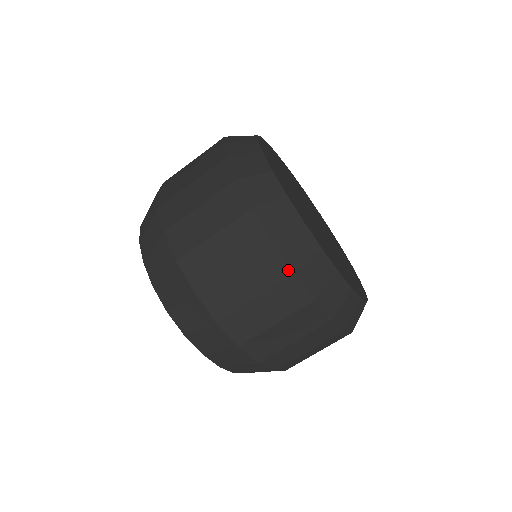
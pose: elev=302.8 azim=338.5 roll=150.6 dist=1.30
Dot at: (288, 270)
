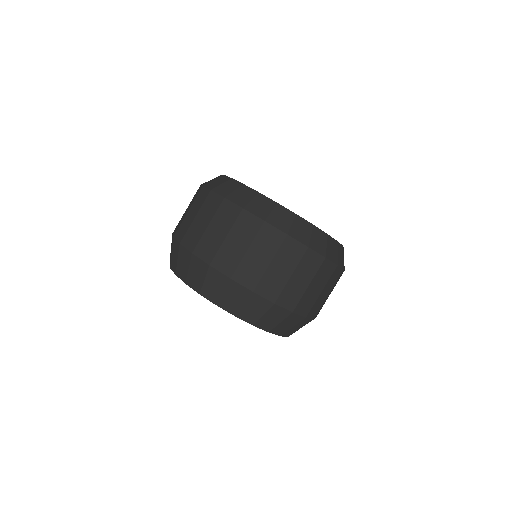
Dot at: (335, 266)
